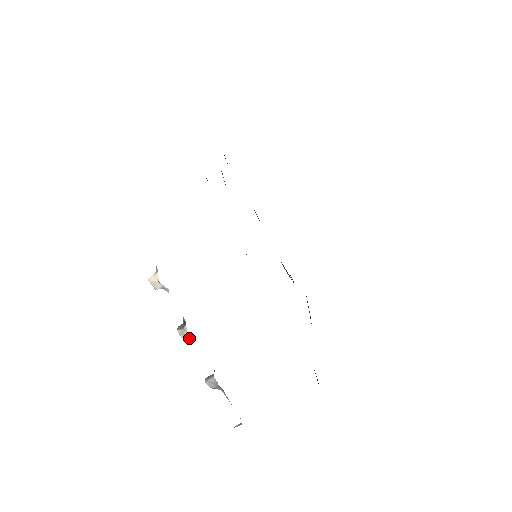
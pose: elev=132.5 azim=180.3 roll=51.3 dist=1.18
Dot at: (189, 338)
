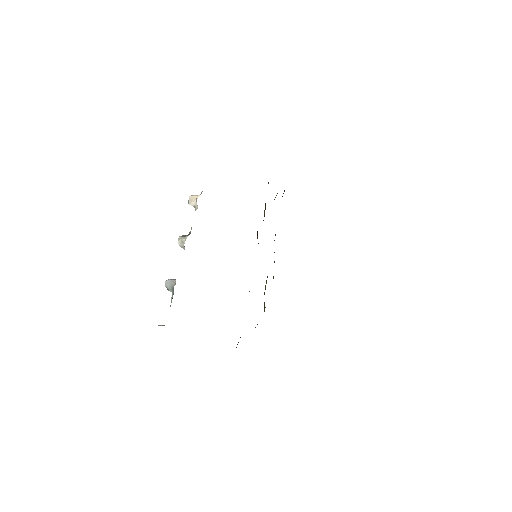
Dot at: (182, 246)
